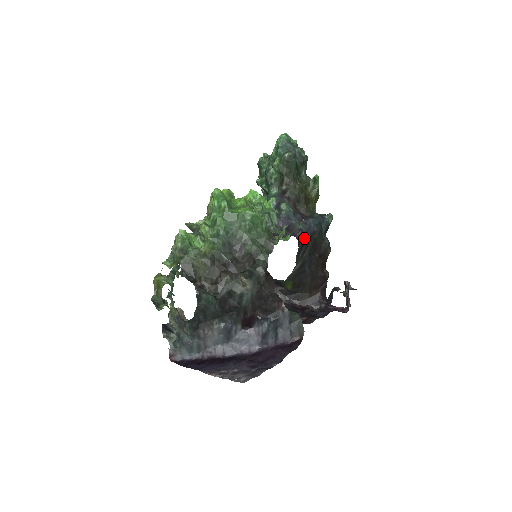
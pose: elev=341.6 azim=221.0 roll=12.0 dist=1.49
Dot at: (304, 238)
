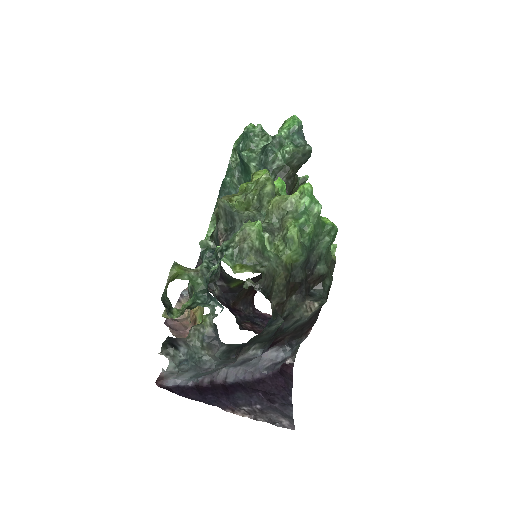
Dot at: occluded
